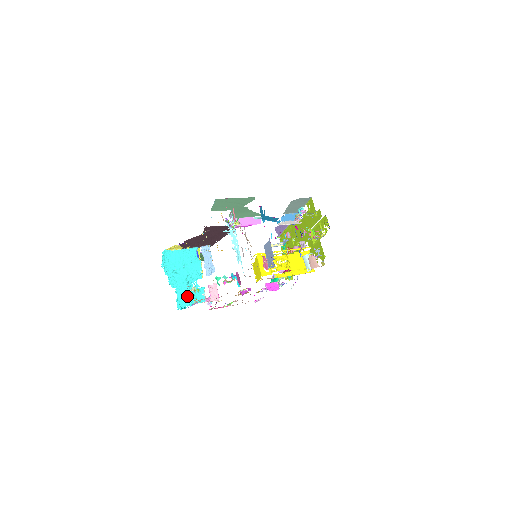
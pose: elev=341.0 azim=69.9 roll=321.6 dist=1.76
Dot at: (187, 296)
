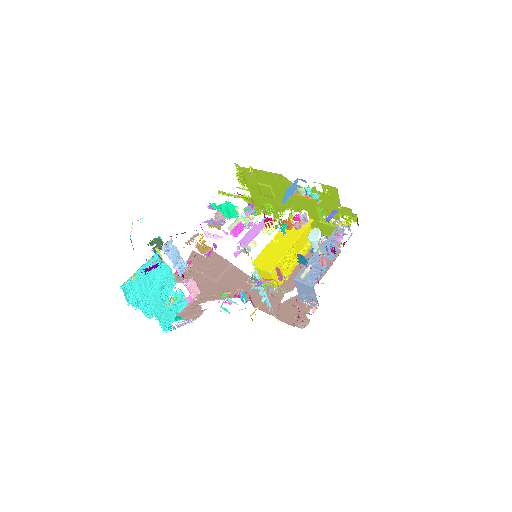
Dot at: (169, 313)
